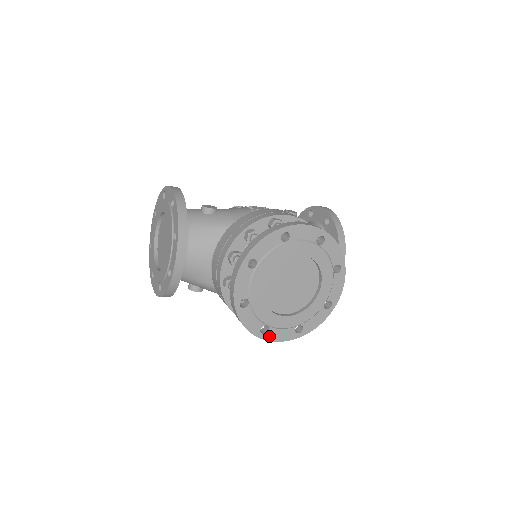
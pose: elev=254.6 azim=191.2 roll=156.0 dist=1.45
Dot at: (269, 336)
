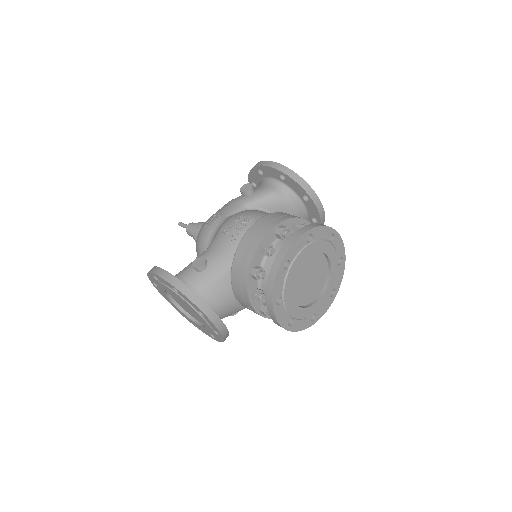
Dot at: (318, 317)
